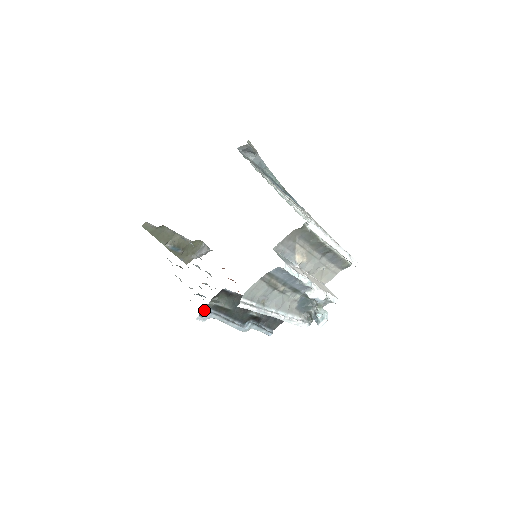
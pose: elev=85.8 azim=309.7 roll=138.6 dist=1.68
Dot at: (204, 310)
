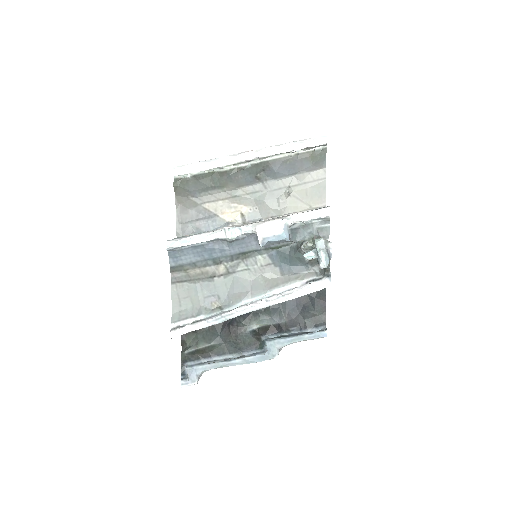
Dot at: (186, 369)
